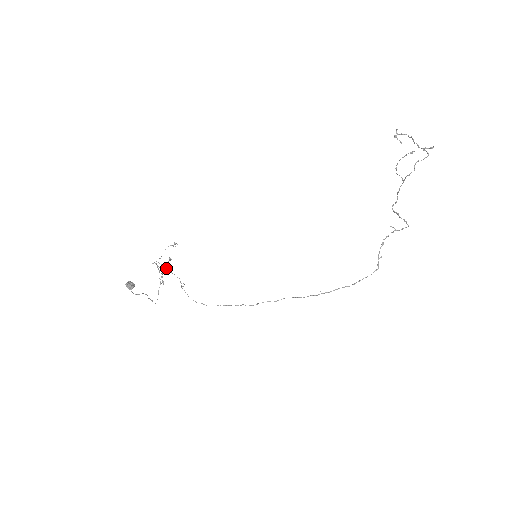
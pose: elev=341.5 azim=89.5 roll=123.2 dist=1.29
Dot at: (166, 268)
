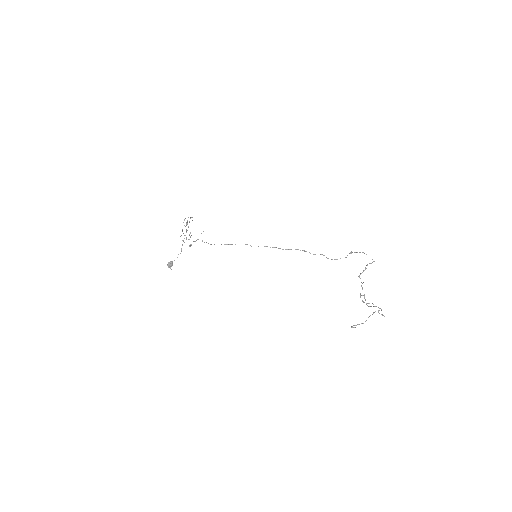
Dot at: (190, 246)
